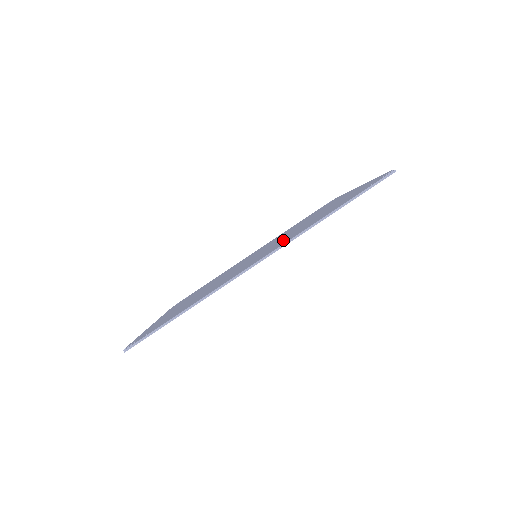
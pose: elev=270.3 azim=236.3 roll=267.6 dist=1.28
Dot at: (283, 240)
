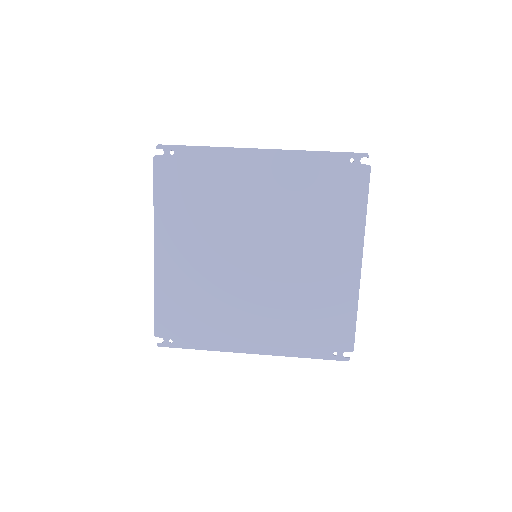
Dot at: (282, 193)
